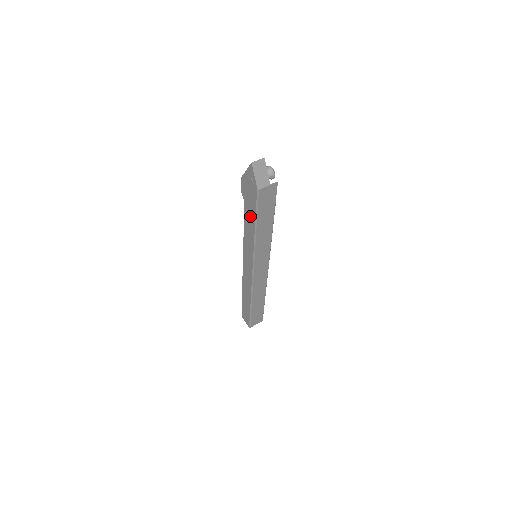
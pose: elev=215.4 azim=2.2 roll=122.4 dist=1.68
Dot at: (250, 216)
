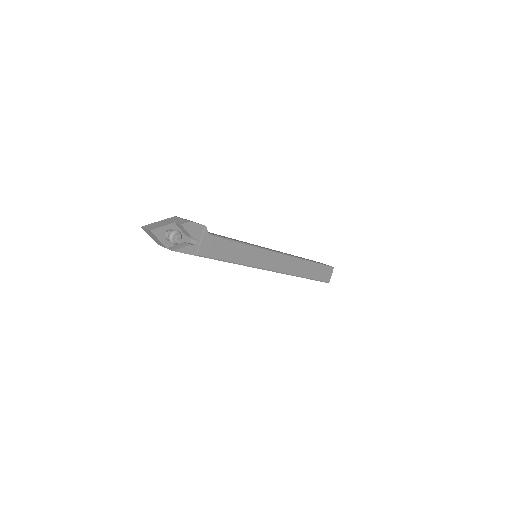
Dot at: occluded
